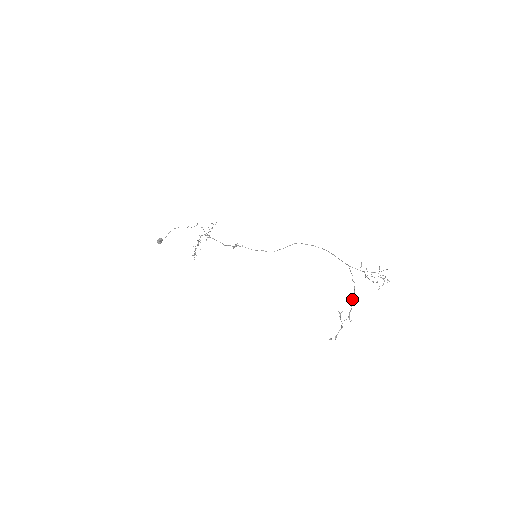
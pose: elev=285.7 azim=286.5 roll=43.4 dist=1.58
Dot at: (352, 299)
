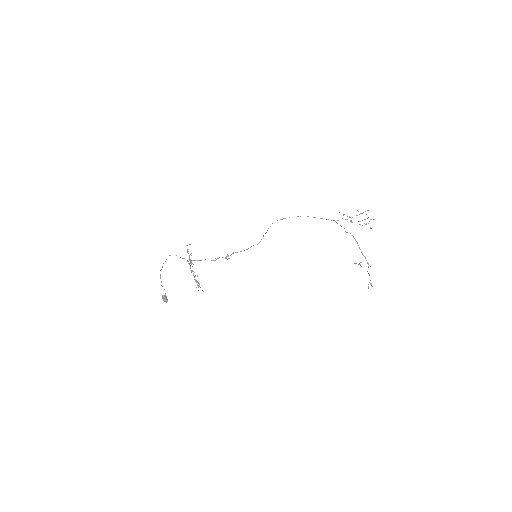
Dot at: (359, 248)
